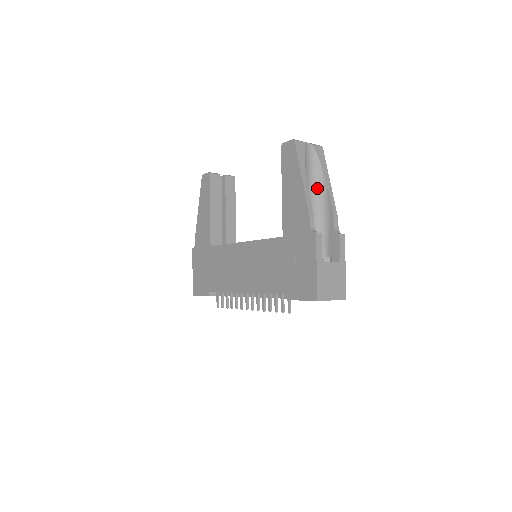
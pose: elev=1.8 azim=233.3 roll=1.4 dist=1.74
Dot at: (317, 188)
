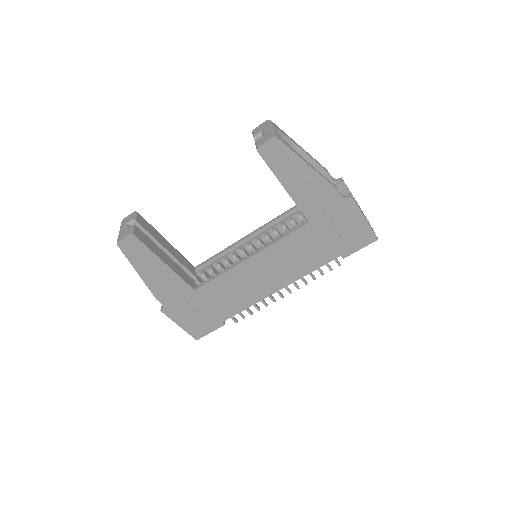
Dot at: occluded
